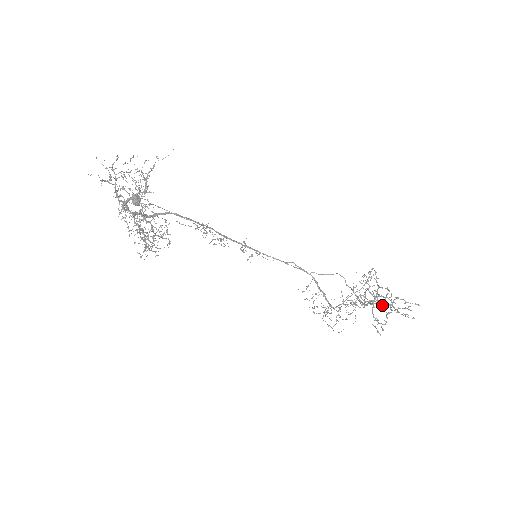
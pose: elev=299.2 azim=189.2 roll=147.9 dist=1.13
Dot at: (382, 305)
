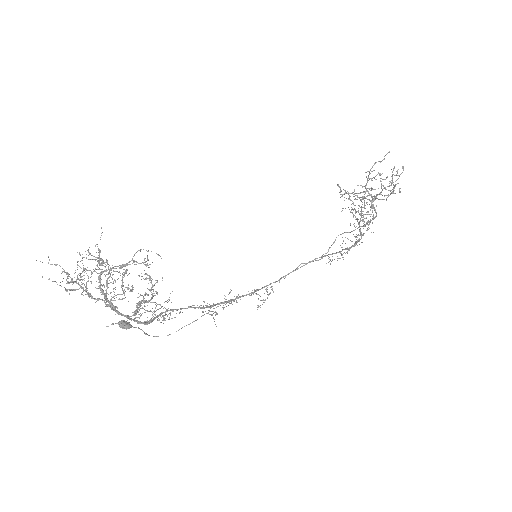
Dot at: (380, 194)
